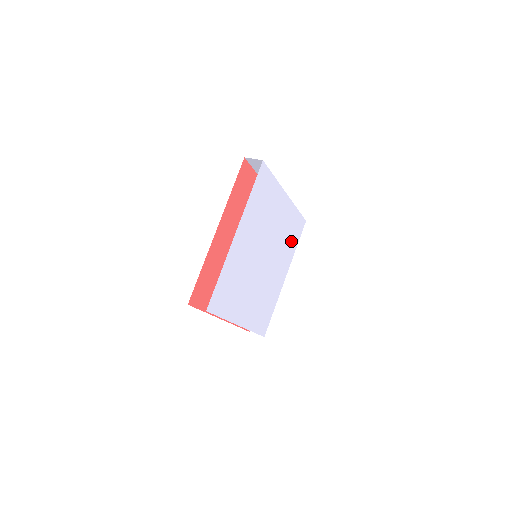
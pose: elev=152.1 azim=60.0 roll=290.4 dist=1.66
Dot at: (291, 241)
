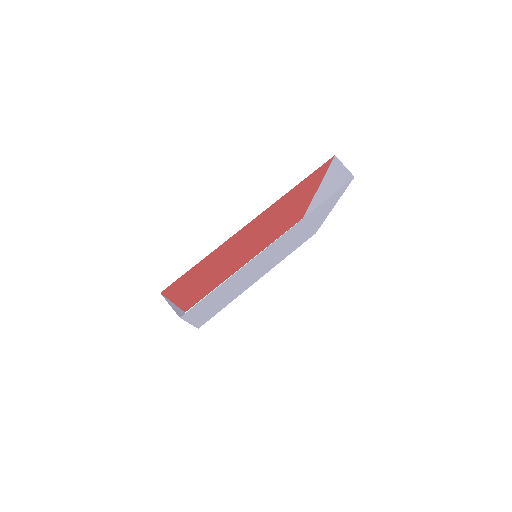
Dot at: (292, 249)
